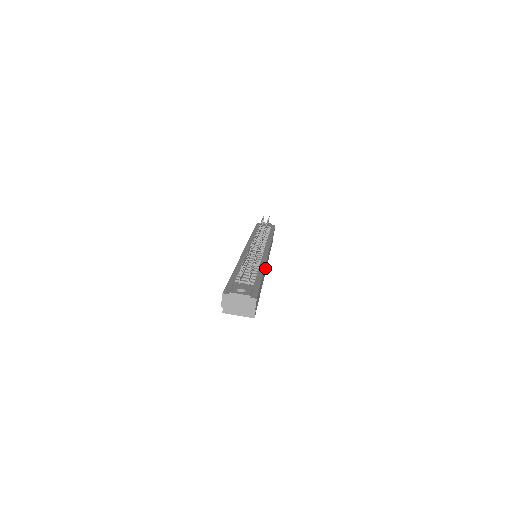
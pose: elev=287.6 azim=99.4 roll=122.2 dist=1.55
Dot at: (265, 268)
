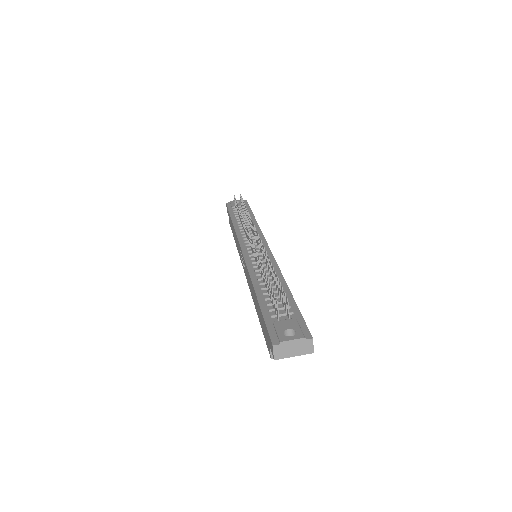
Dot at: occluded
